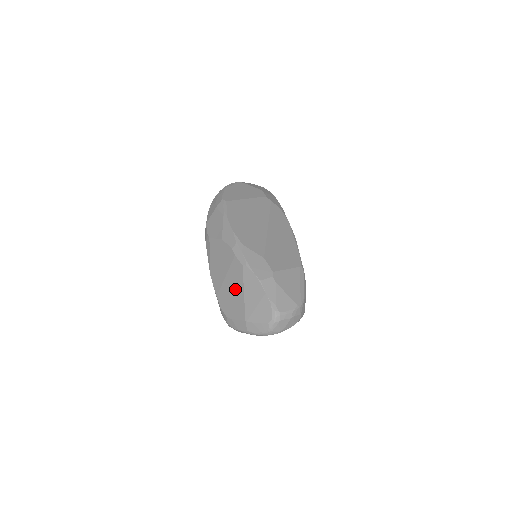
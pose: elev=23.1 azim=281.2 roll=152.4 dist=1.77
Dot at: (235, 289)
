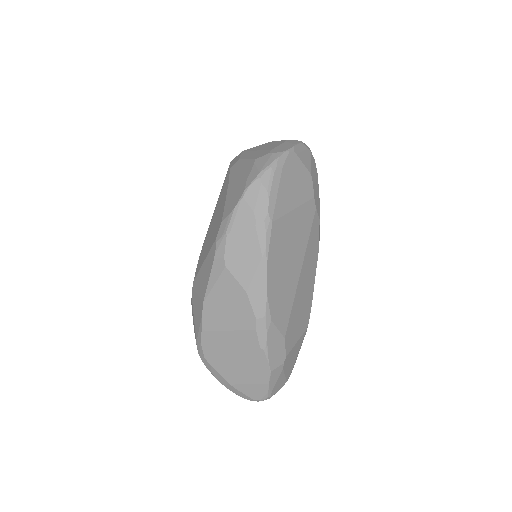
Dot at: (234, 353)
